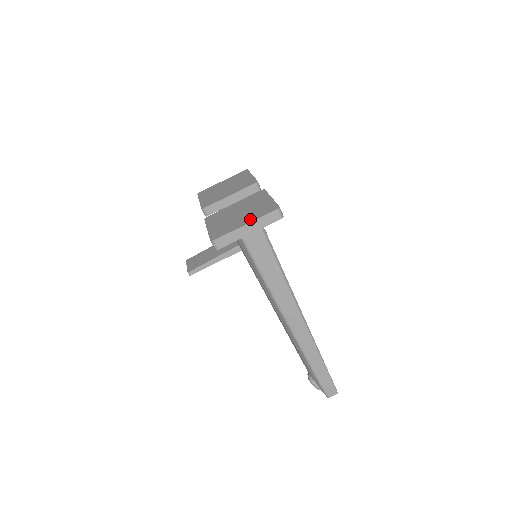
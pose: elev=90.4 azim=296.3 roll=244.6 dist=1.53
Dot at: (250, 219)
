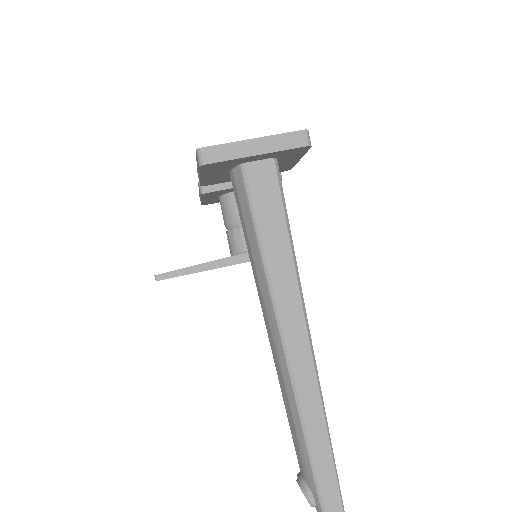
Dot at: (262, 139)
